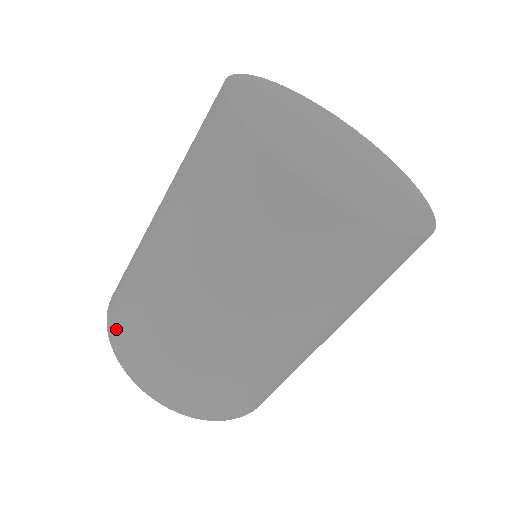
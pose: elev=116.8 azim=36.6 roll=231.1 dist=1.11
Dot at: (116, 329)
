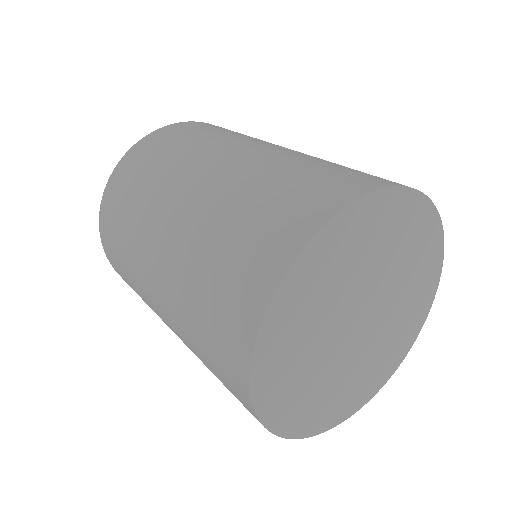
Dot at: (115, 187)
